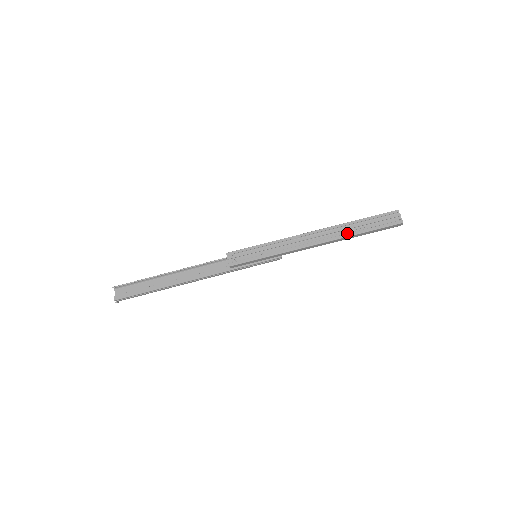
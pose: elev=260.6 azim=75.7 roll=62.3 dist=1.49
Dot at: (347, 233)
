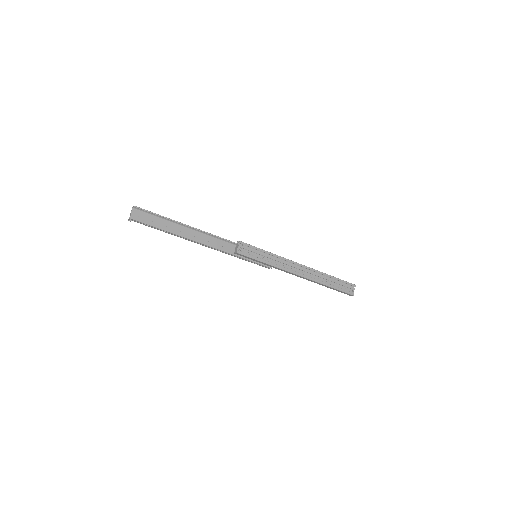
Dot at: (321, 280)
